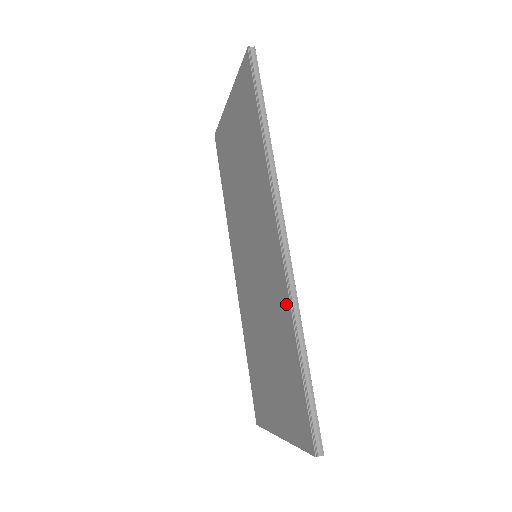
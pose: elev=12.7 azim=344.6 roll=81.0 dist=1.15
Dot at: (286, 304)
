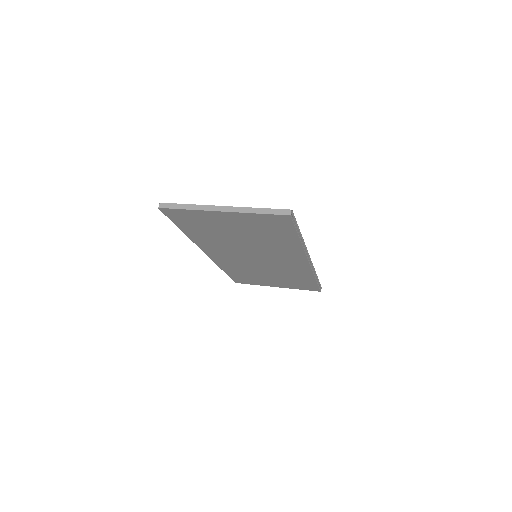
Dot at: (308, 273)
